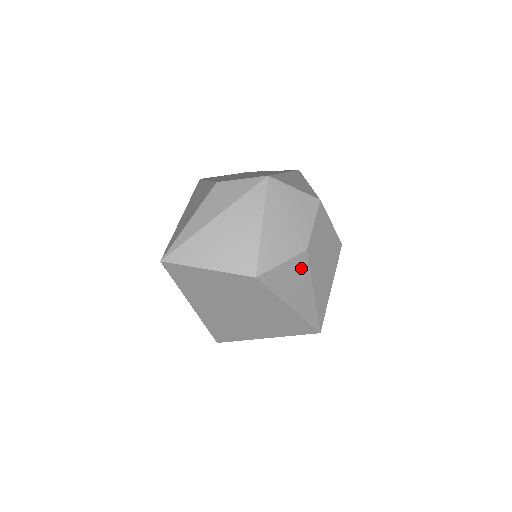
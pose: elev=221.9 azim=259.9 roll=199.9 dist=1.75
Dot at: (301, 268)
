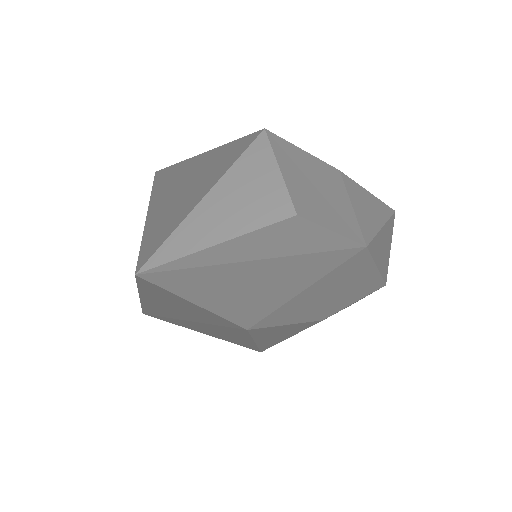
Dot at: (300, 327)
